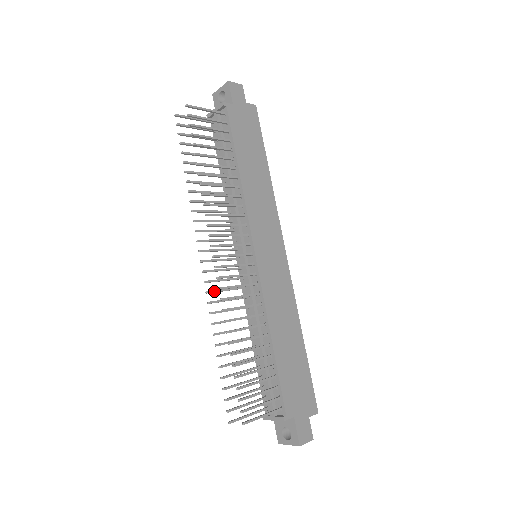
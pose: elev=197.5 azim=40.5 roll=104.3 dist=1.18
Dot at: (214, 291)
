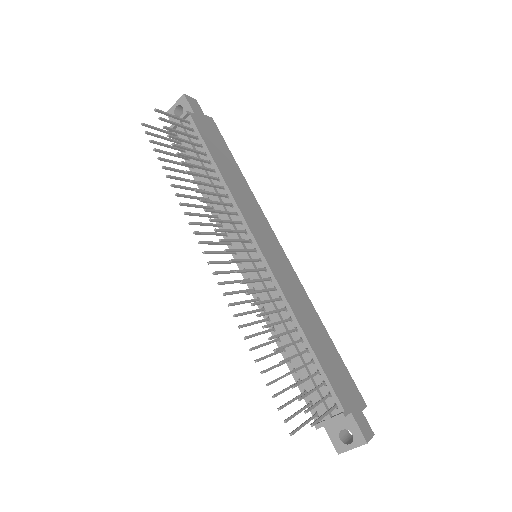
Dot at: (230, 293)
